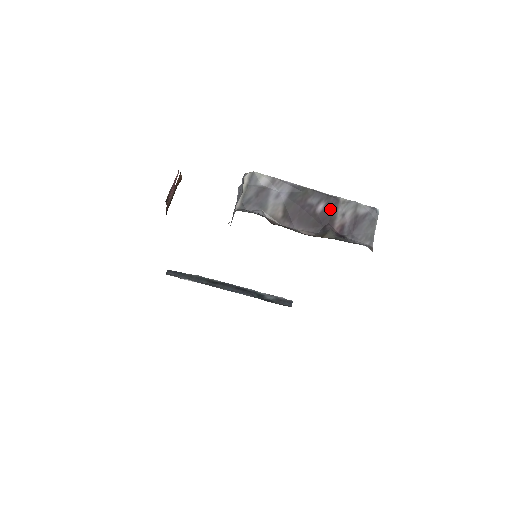
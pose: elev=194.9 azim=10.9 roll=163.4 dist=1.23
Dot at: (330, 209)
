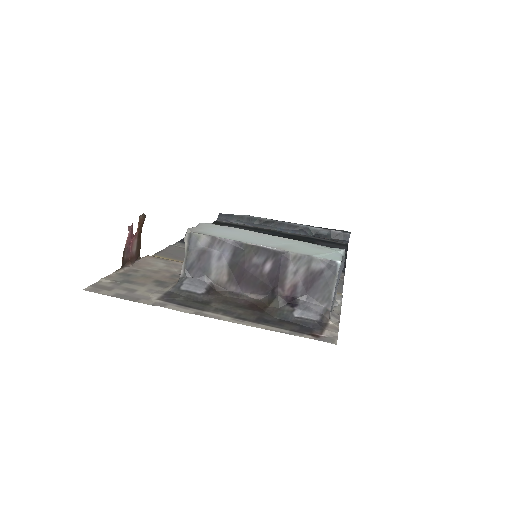
Dot at: (278, 268)
